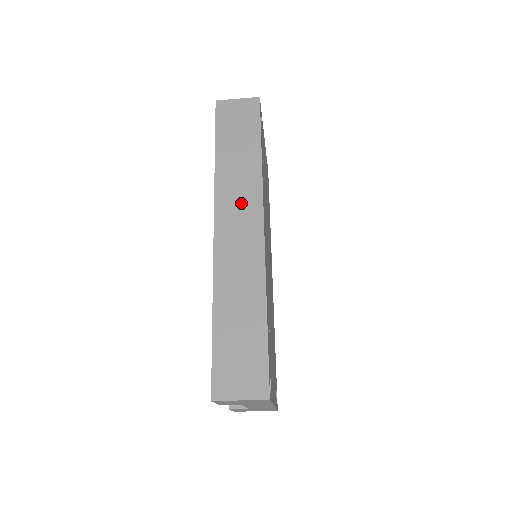
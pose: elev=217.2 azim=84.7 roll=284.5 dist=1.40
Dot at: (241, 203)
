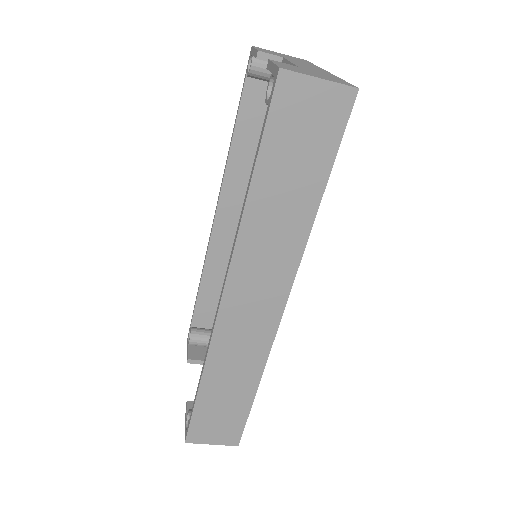
Dot at: (267, 272)
